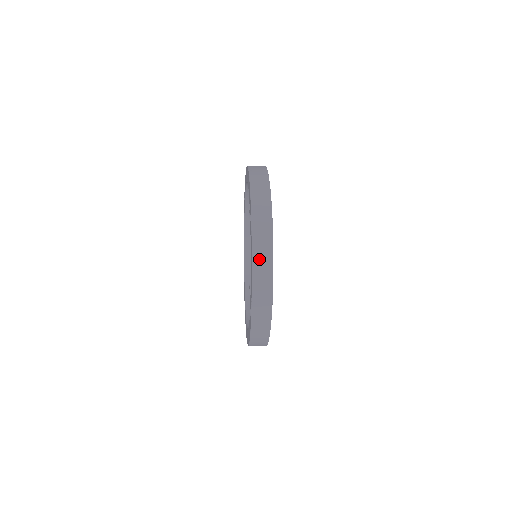
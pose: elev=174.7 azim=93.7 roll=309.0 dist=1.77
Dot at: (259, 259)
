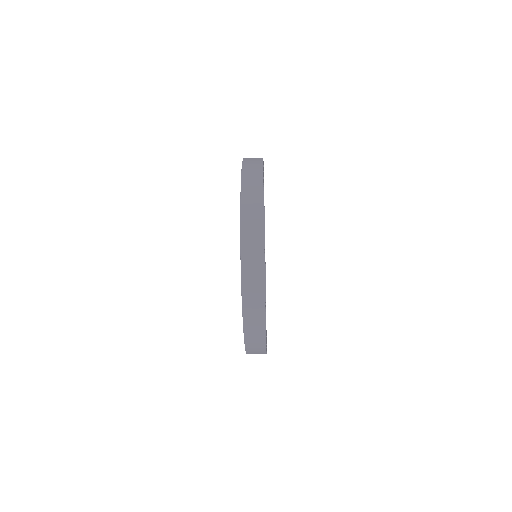
Dot at: (249, 167)
